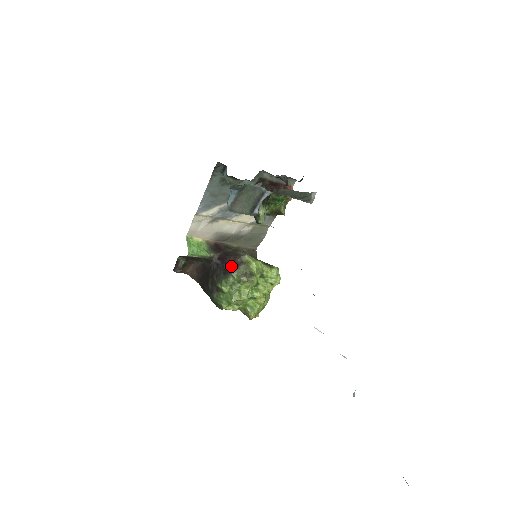
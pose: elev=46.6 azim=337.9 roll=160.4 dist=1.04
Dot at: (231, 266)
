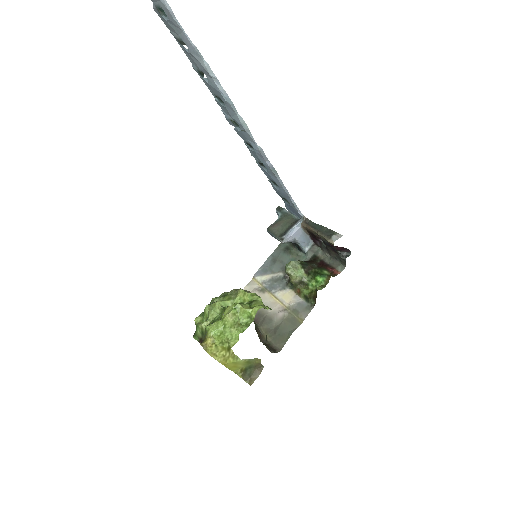
Dot at: occluded
